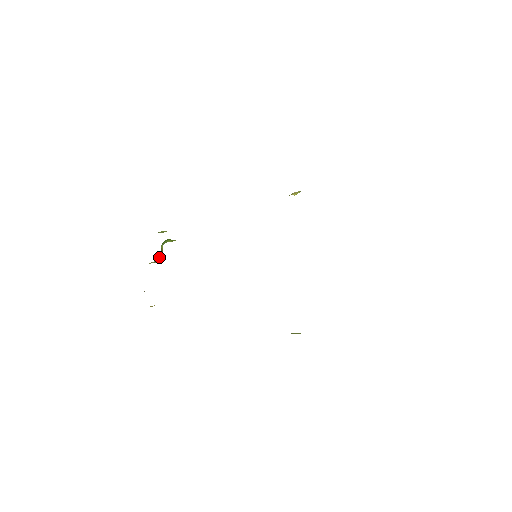
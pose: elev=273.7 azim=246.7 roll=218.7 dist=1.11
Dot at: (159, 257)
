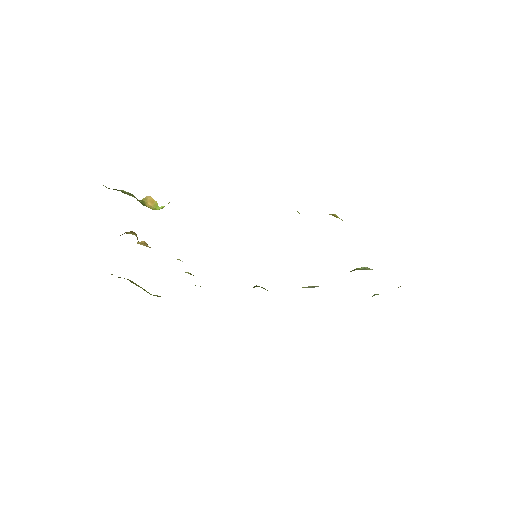
Dot at: occluded
